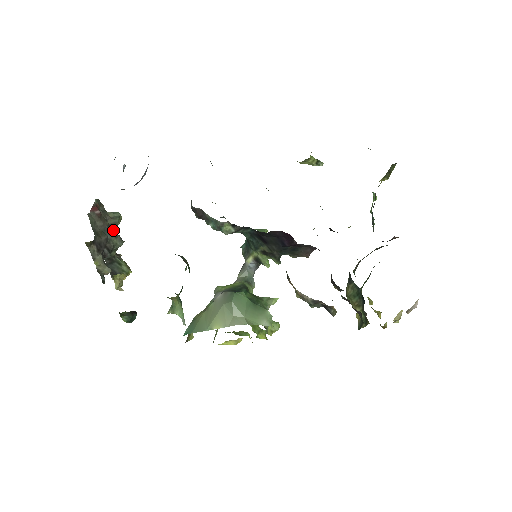
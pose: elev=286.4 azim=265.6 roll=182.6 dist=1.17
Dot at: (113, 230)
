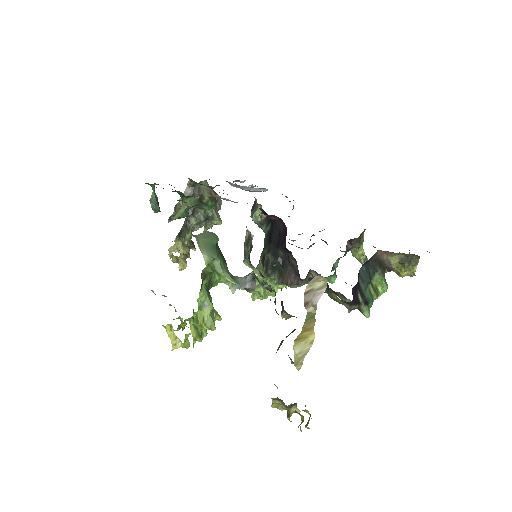
Dot at: occluded
